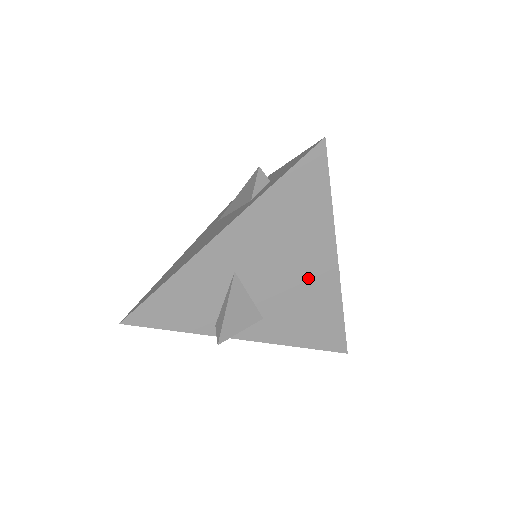
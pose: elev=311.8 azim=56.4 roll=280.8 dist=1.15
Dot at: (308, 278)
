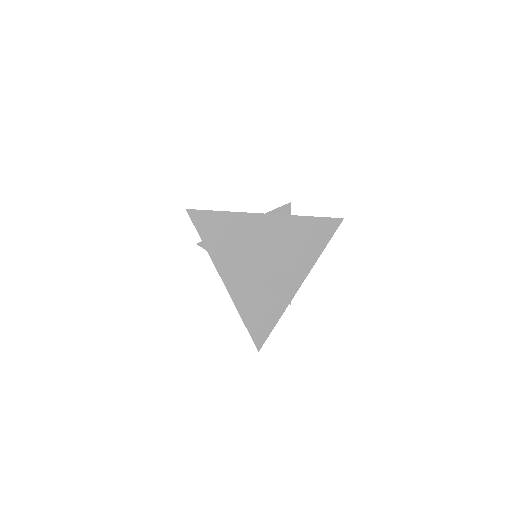
Dot at: (273, 235)
